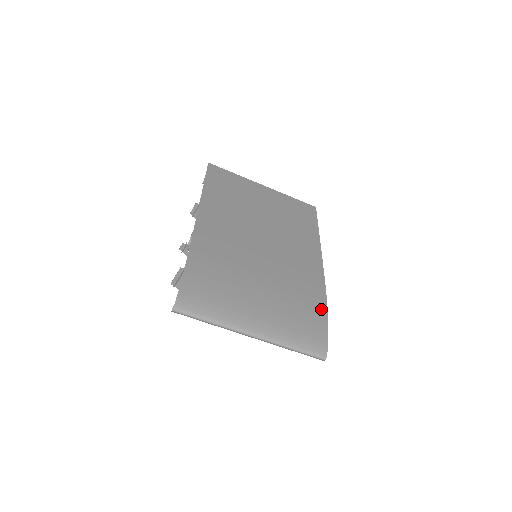
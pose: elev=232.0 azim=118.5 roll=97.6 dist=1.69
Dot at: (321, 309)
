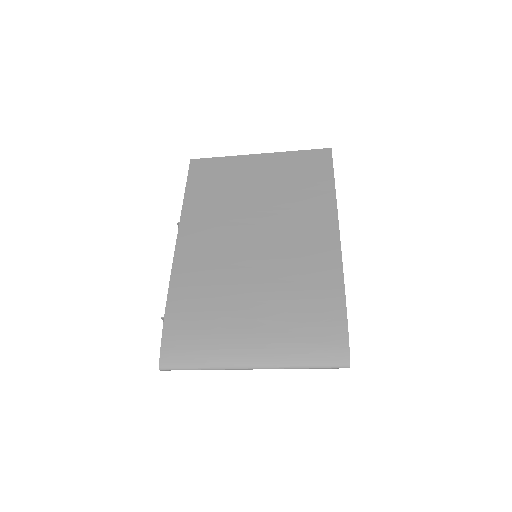
Dot at: (336, 302)
